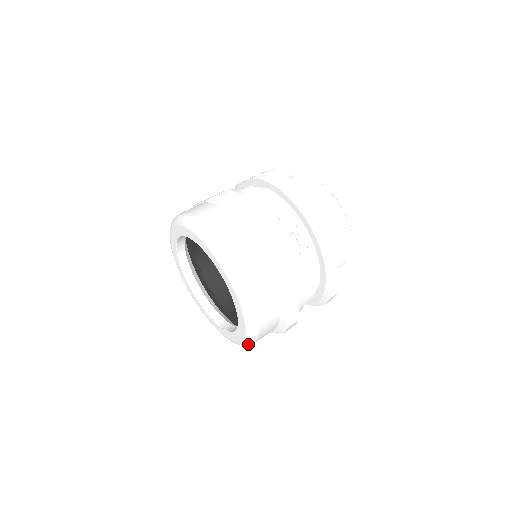
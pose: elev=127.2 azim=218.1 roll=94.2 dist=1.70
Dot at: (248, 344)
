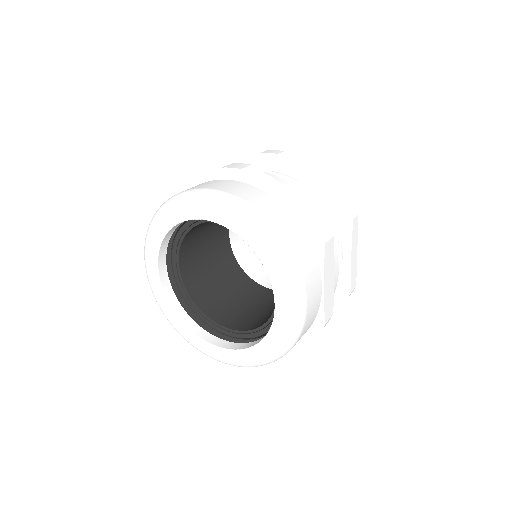
Dot at: occluded
